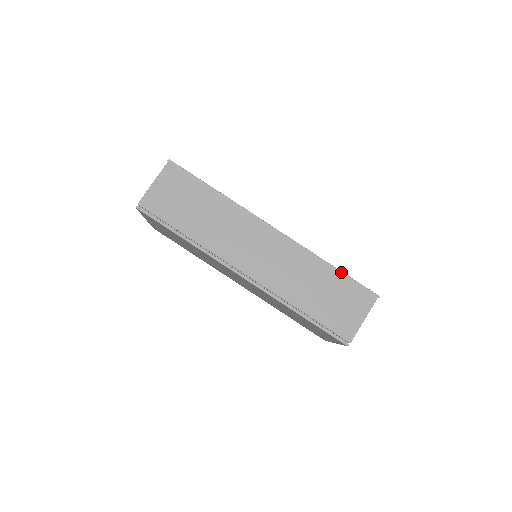
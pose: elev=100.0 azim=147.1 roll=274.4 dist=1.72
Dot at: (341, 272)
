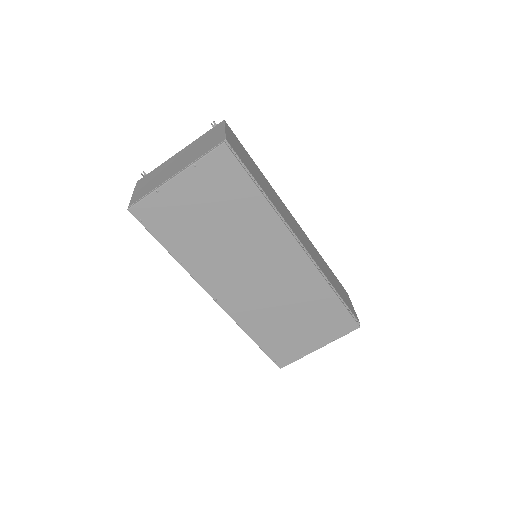
Dot at: (330, 269)
